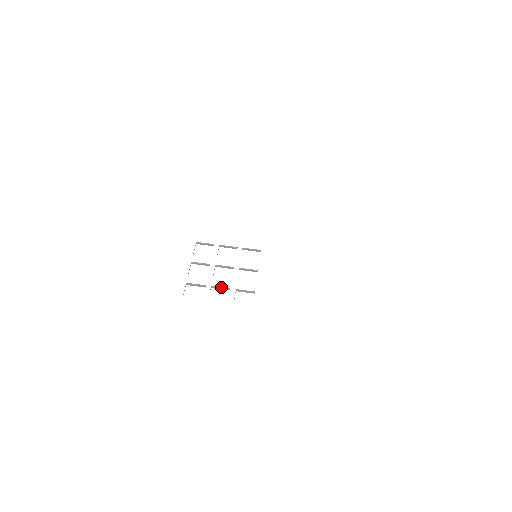
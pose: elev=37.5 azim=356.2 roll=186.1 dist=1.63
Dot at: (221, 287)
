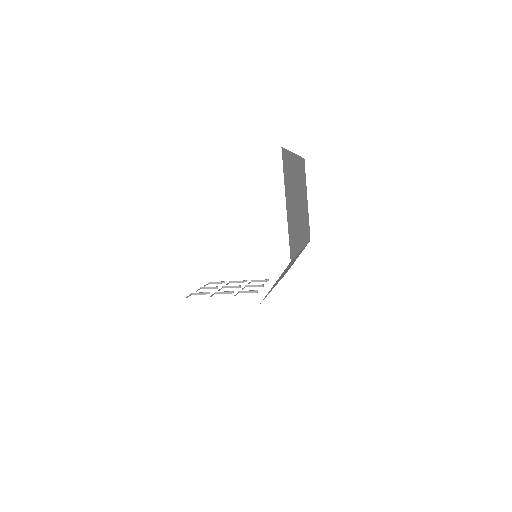
Dot at: (225, 291)
